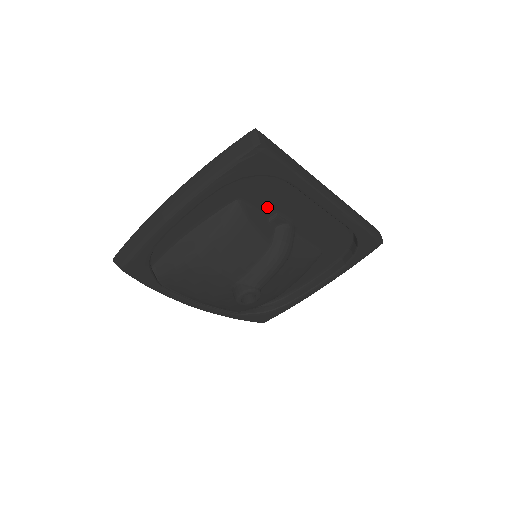
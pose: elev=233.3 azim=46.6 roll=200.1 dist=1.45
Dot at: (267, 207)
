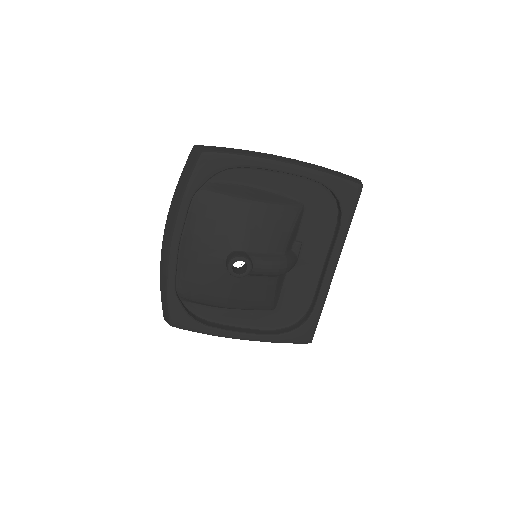
Dot at: (305, 231)
